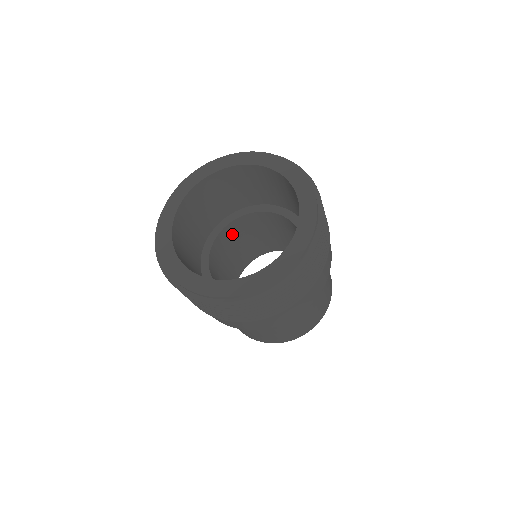
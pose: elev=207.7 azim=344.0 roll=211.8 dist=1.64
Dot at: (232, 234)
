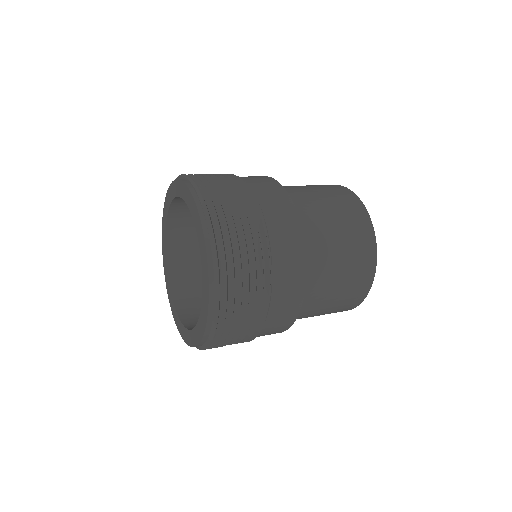
Dot at: occluded
